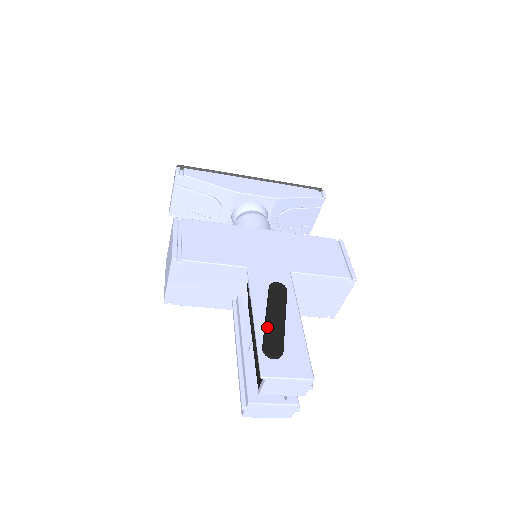
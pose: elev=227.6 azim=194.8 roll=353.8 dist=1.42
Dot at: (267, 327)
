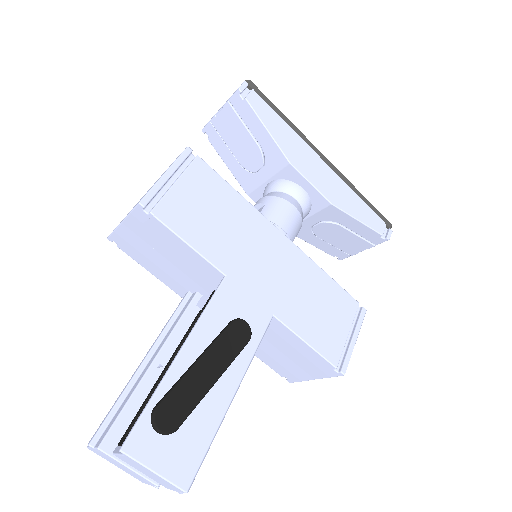
Dot at: (184, 380)
